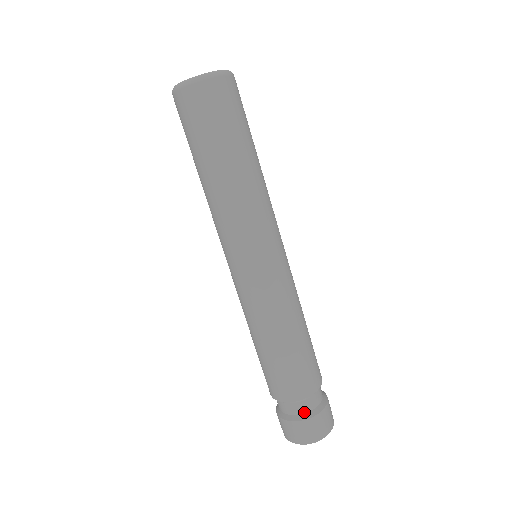
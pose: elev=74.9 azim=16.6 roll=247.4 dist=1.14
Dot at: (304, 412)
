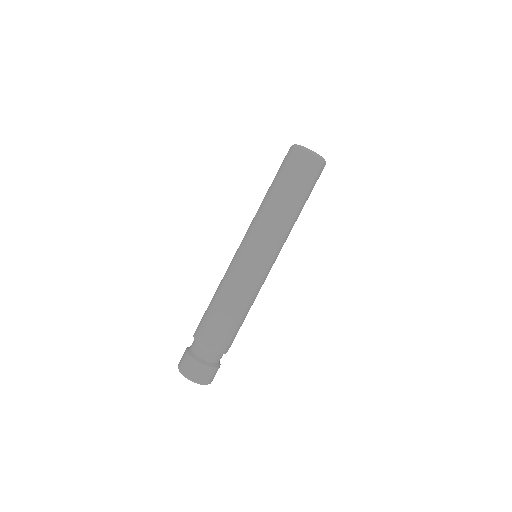
Dot at: (212, 362)
